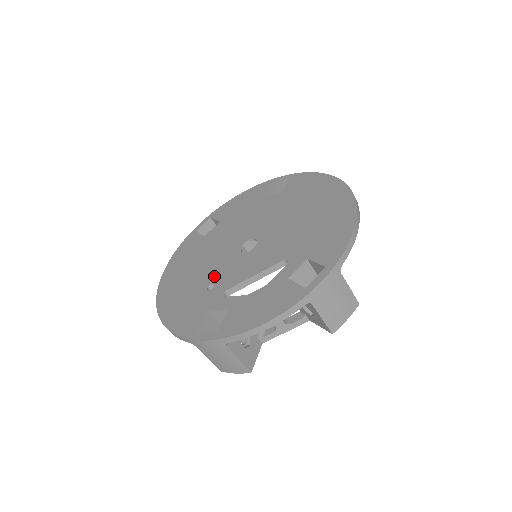
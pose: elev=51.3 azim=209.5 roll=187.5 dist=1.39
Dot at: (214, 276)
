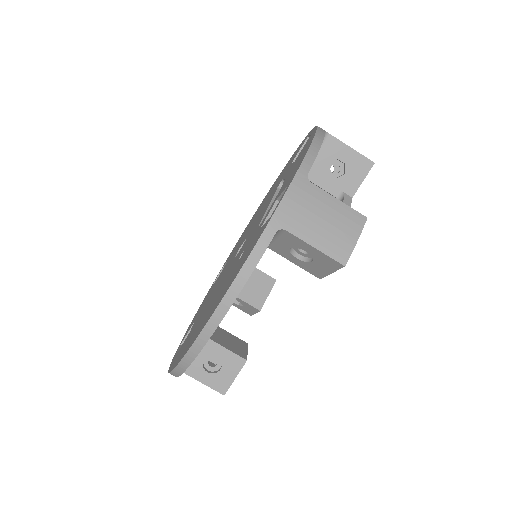
Dot at: (235, 263)
